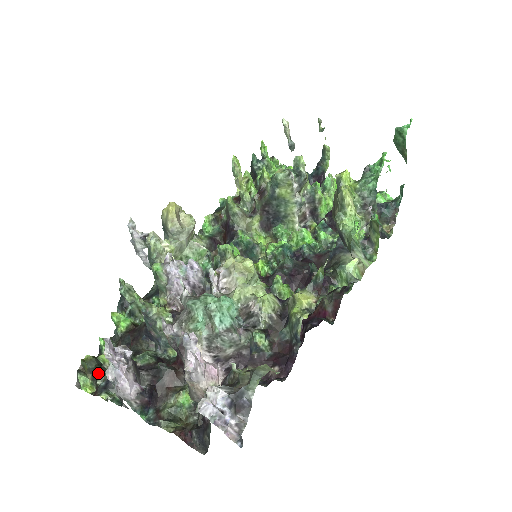
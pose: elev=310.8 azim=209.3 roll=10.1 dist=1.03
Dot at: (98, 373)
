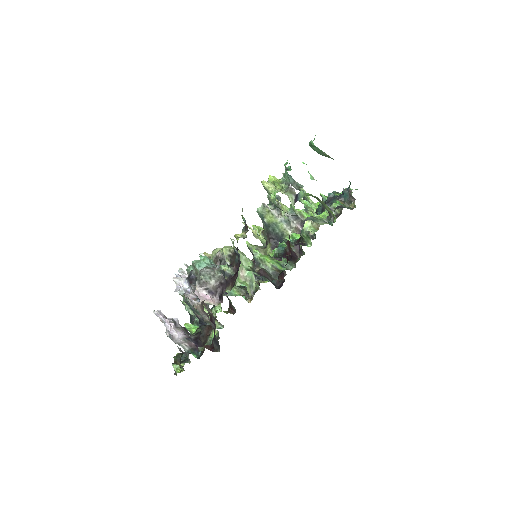
Dot at: (181, 358)
